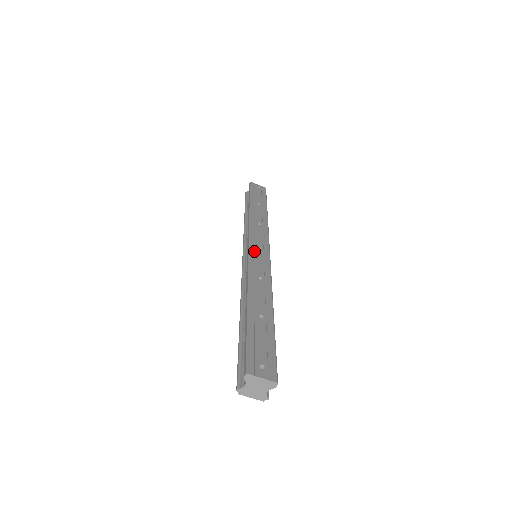
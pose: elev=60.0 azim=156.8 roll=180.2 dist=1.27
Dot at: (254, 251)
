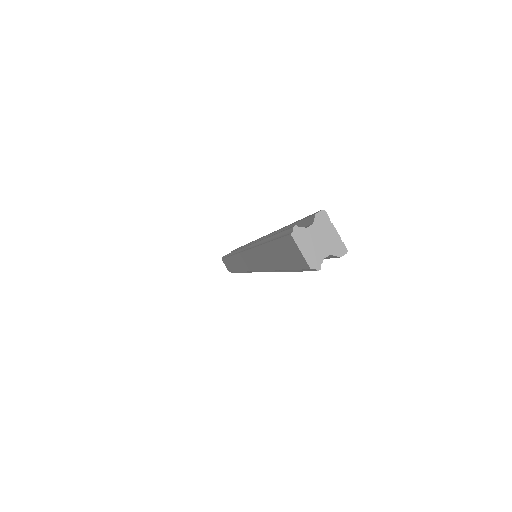
Dot at: occluded
